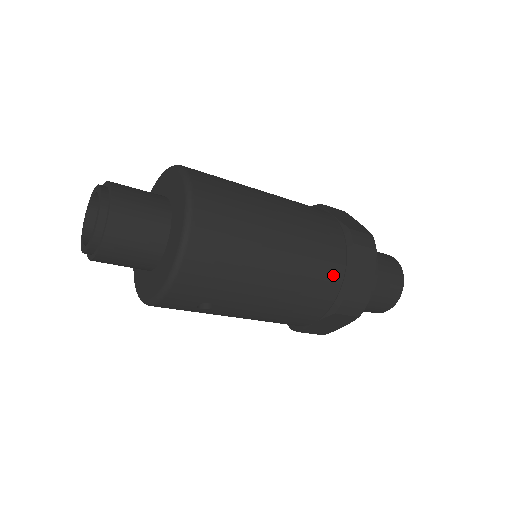
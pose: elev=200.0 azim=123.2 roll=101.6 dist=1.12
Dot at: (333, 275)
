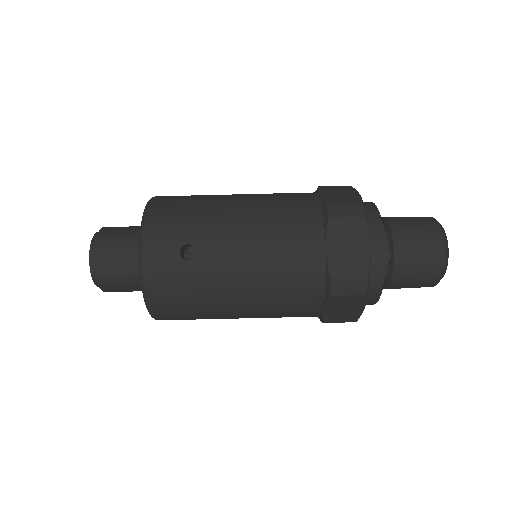
Dot at: (306, 199)
